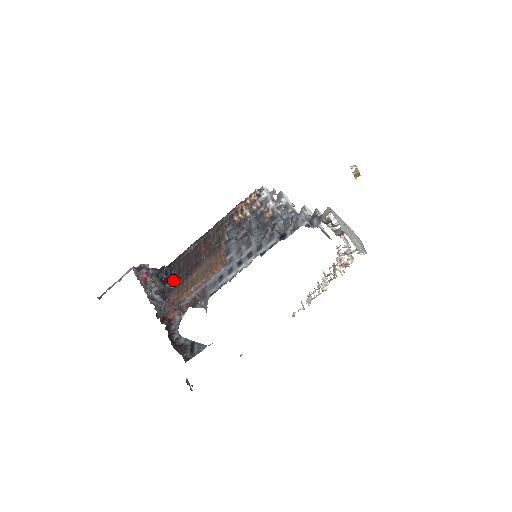
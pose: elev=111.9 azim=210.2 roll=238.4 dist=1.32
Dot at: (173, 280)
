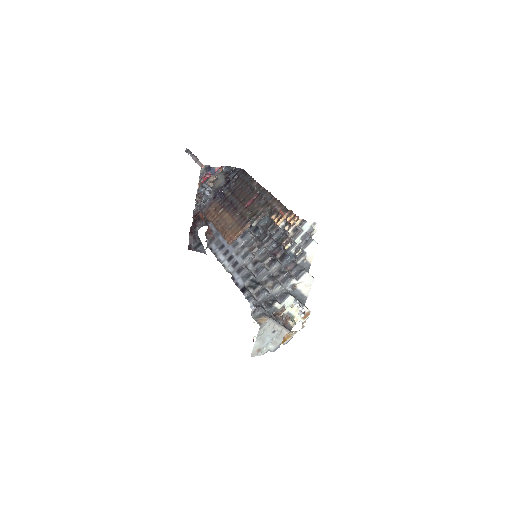
Dot at: (226, 192)
